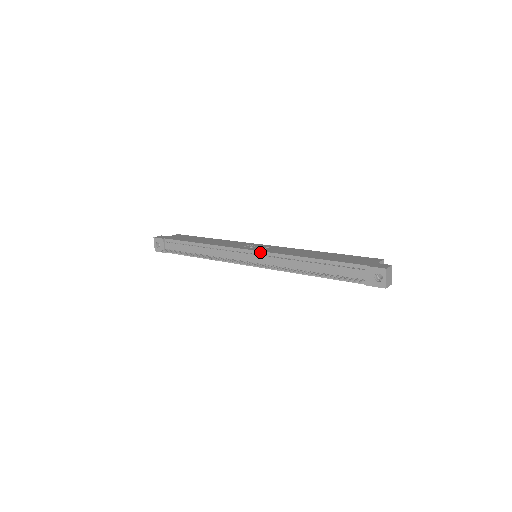
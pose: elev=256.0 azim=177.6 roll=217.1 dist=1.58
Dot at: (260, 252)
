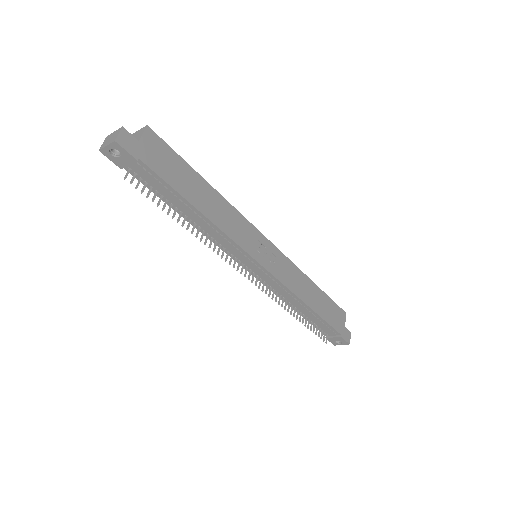
Dot at: (272, 275)
